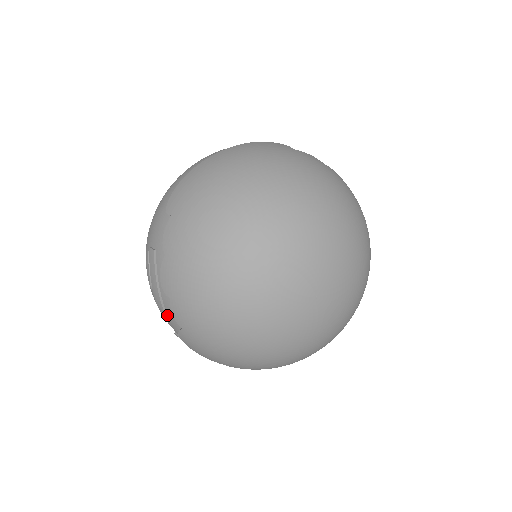
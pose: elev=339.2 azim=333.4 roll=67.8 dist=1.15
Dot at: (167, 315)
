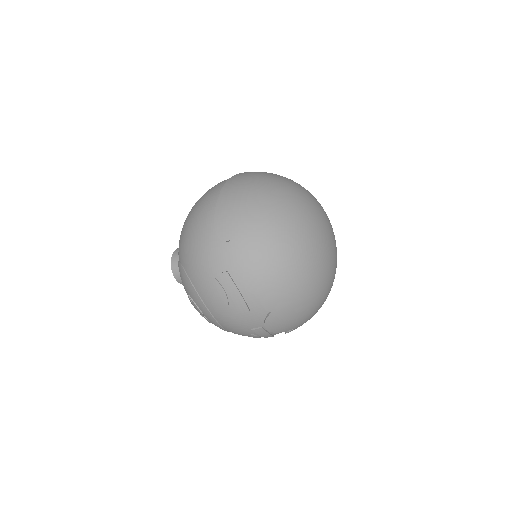
Dot at: (251, 314)
